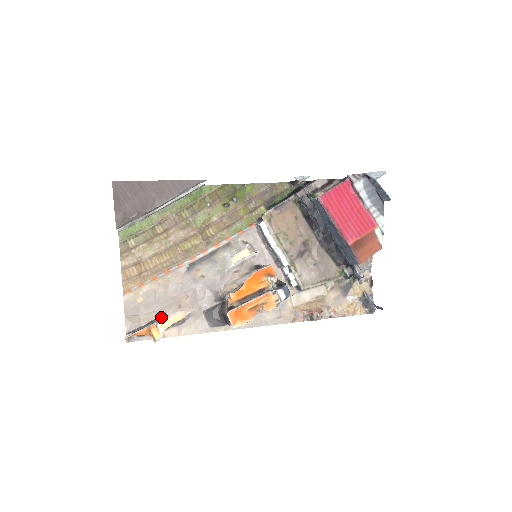
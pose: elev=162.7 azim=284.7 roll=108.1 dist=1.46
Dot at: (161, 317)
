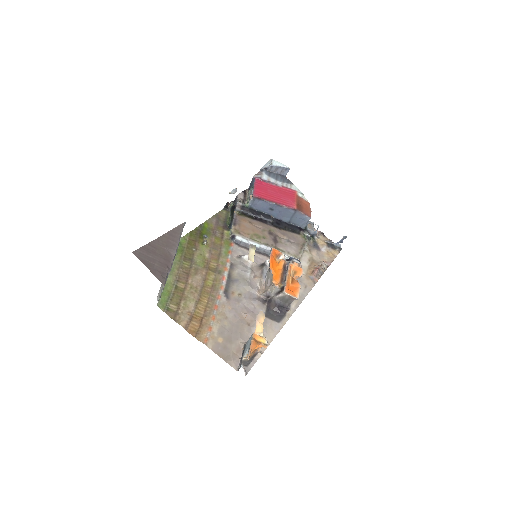
Dot at: (246, 341)
